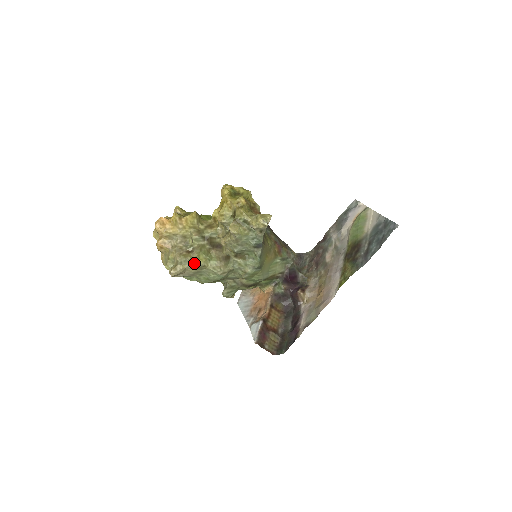
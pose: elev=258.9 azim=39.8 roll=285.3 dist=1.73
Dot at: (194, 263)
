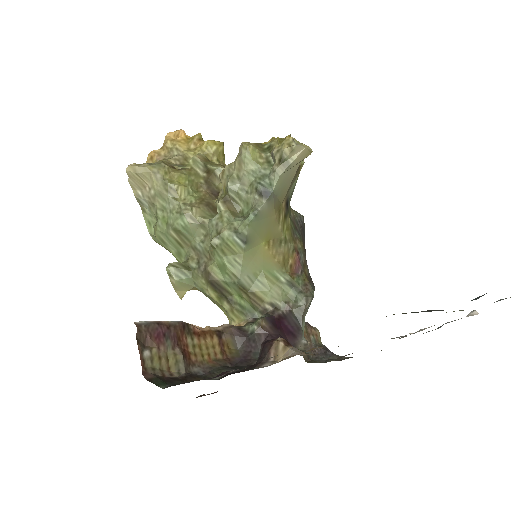
Dot at: (167, 177)
